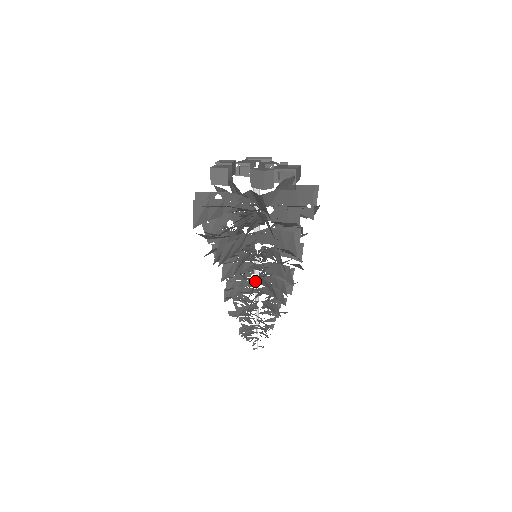
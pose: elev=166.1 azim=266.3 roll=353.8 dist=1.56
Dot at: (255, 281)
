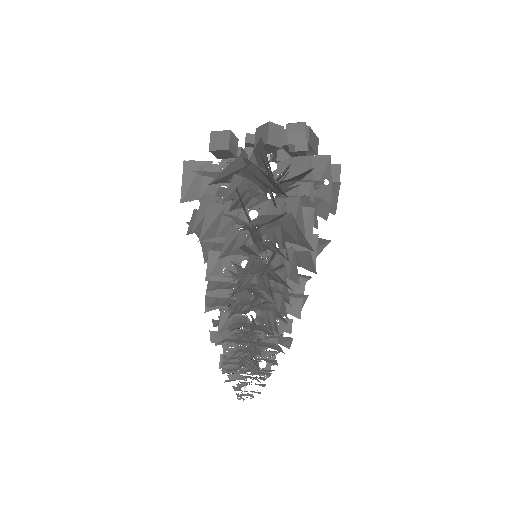
Dot at: occluded
